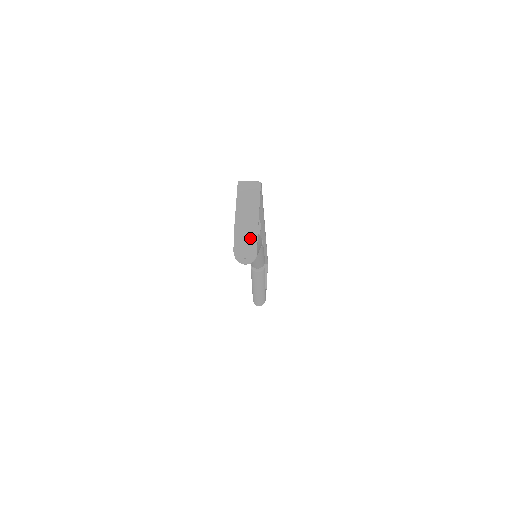
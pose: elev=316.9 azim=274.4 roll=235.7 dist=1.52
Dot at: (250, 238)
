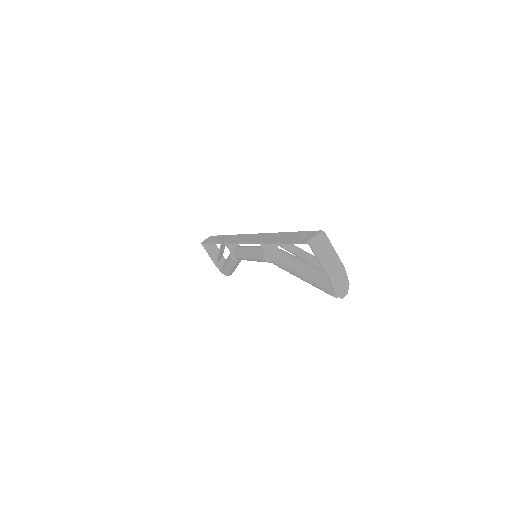
Dot at: (342, 278)
